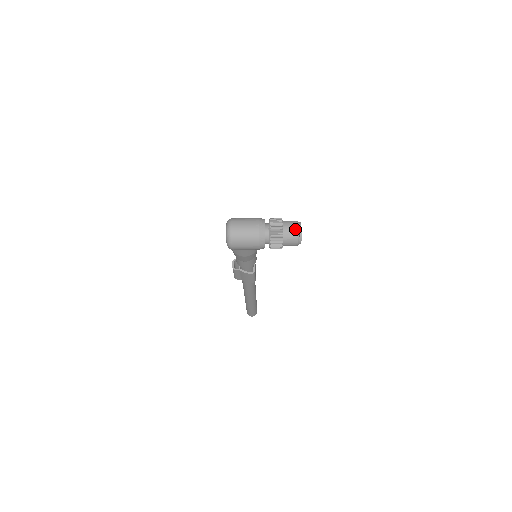
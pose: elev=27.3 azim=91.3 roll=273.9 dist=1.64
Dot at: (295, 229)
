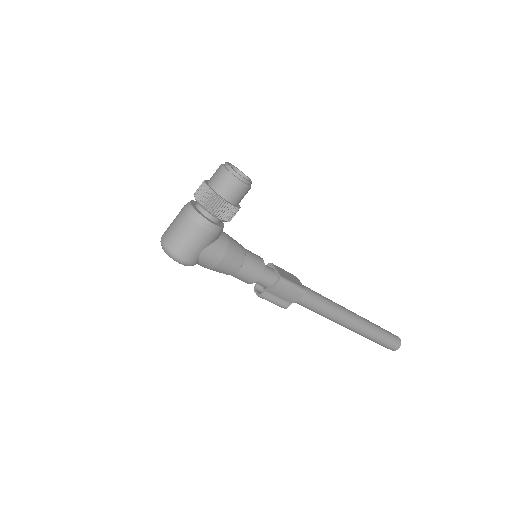
Dot at: (220, 171)
